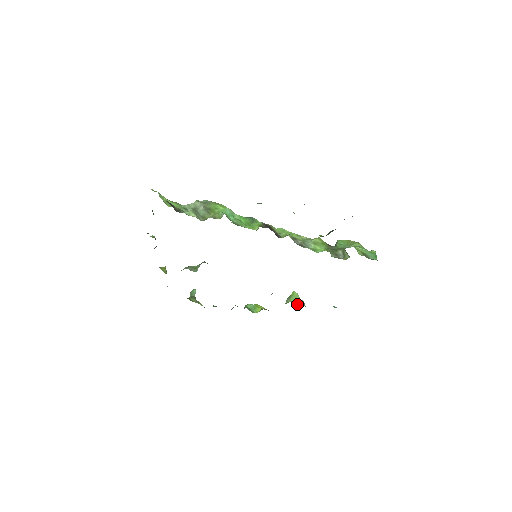
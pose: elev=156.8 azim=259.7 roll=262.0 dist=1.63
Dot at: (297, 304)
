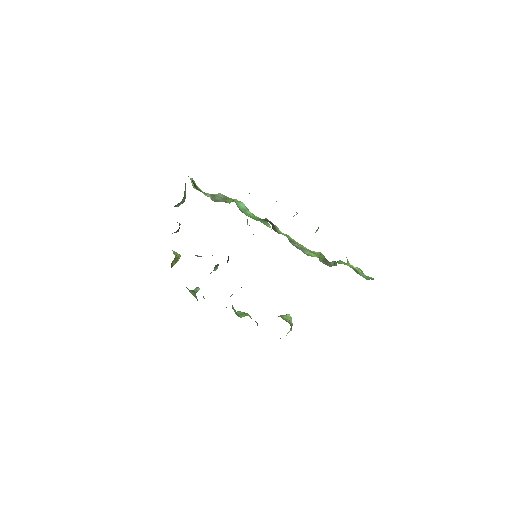
Dot at: (282, 318)
